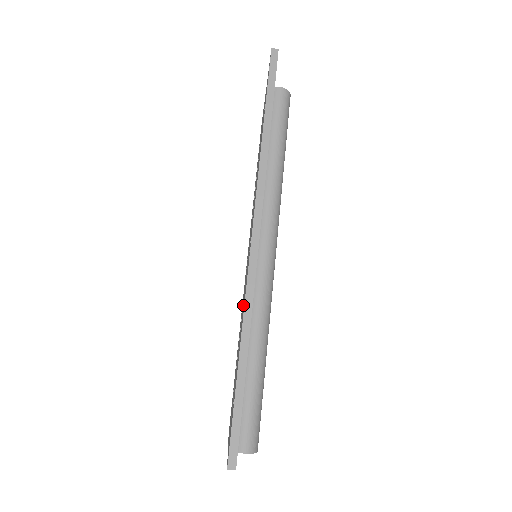
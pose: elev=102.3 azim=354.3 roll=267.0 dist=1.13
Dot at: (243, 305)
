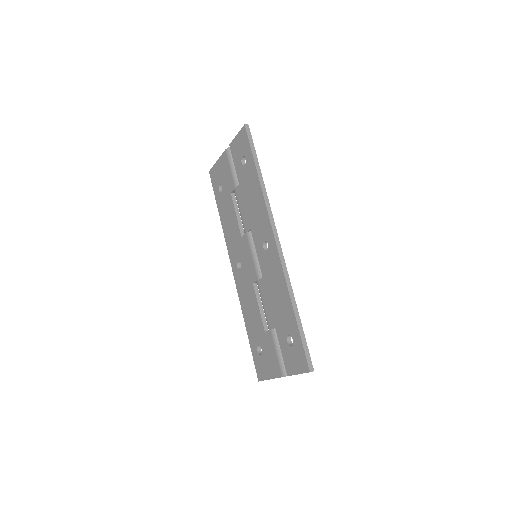
Dot at: (268, 285)
